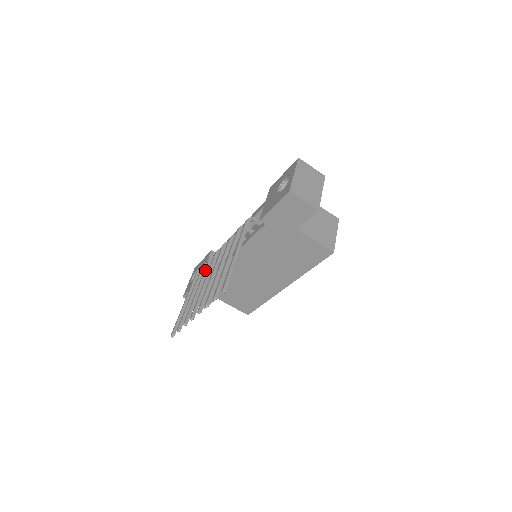
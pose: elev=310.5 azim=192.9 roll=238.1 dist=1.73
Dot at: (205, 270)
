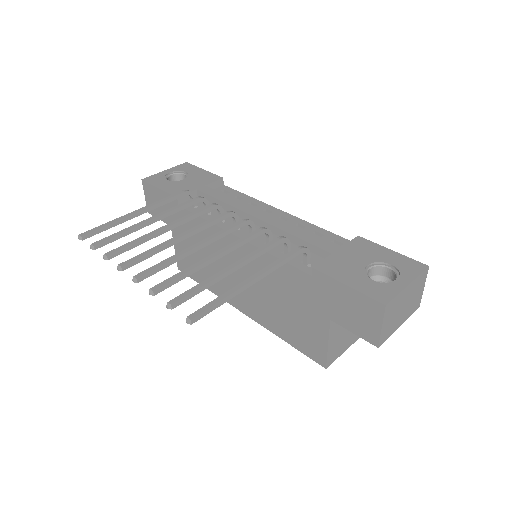
Dot at: (196, 214)
